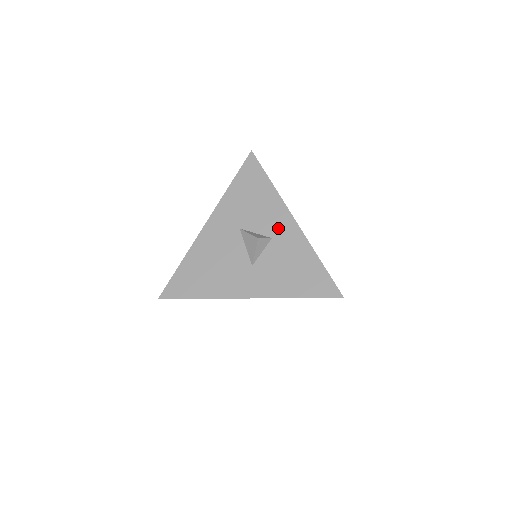
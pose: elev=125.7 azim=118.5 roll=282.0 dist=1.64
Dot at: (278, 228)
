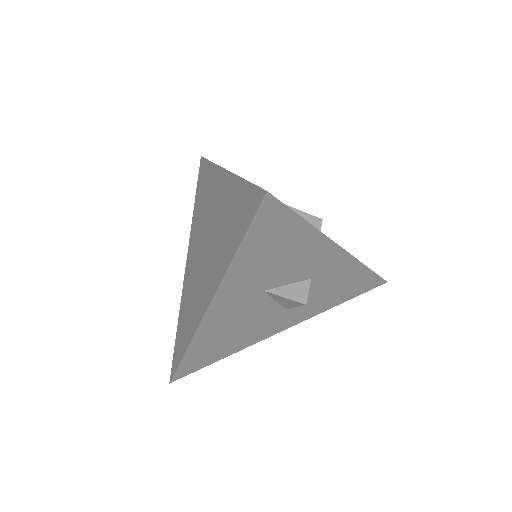
Dot at: (320, 267)
